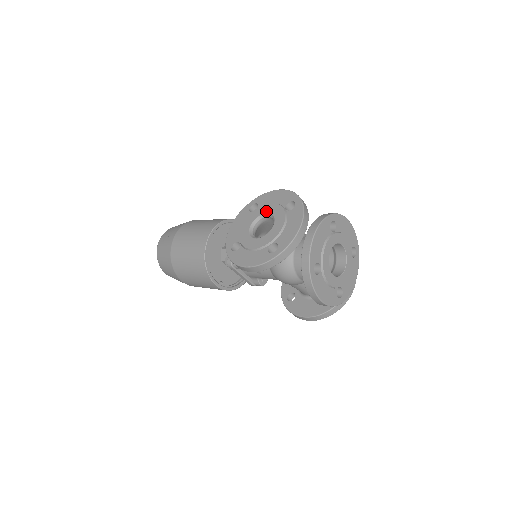
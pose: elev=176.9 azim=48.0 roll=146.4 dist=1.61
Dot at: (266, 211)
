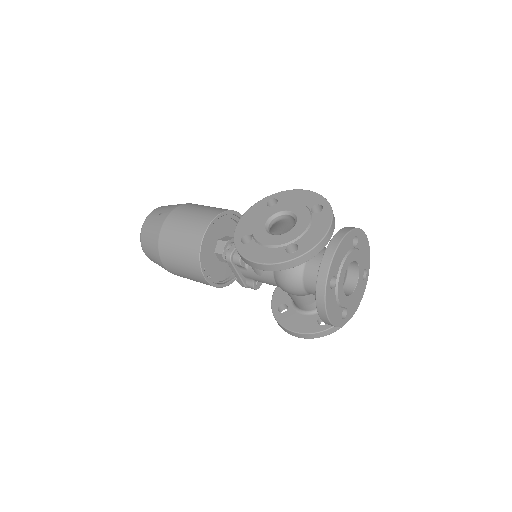
Dot at: (288, 208)
